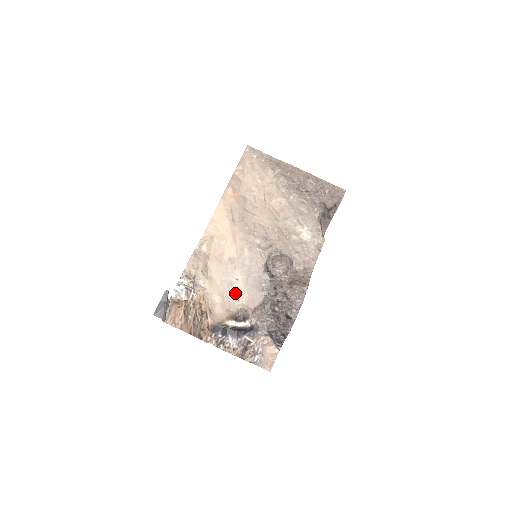
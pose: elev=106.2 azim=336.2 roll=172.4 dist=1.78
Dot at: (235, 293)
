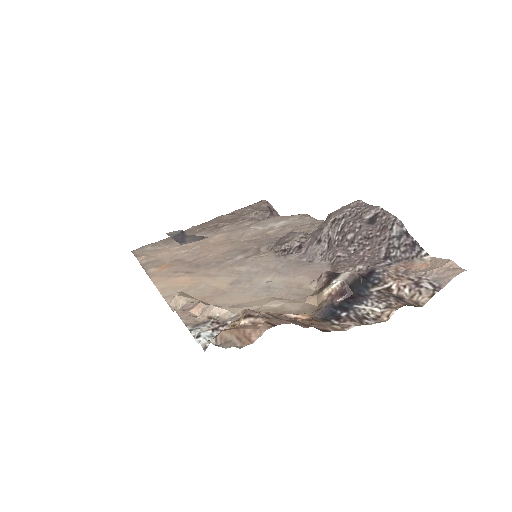
Dot at: (286, 287)
